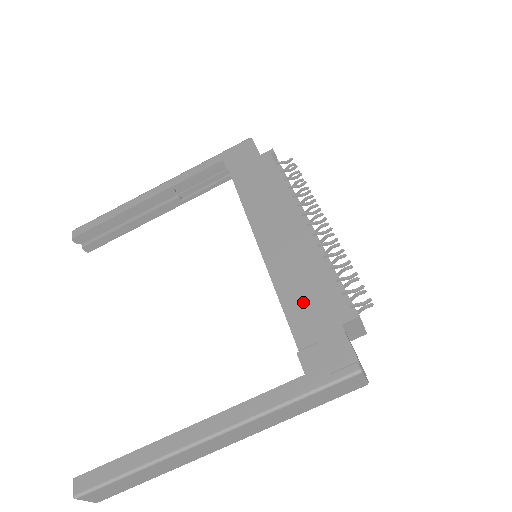
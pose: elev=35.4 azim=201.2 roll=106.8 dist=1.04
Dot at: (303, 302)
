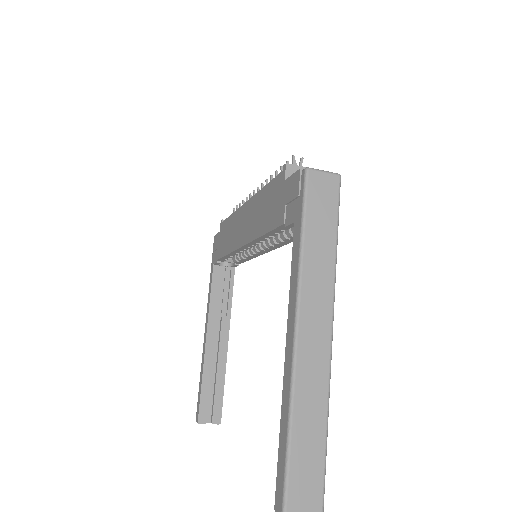
Dot at: (269, 213)
